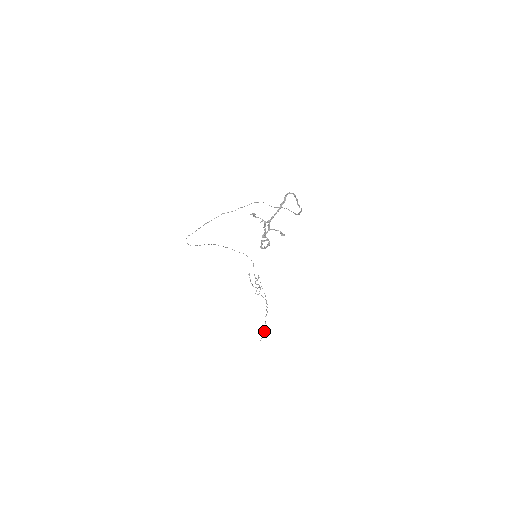
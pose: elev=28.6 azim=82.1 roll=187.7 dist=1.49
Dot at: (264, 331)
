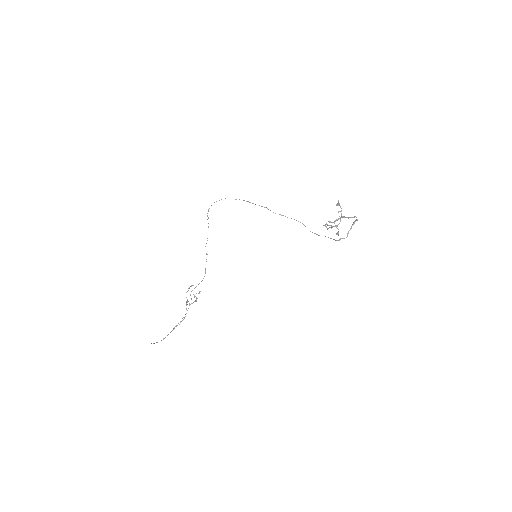
Dot at: (164, 338)
